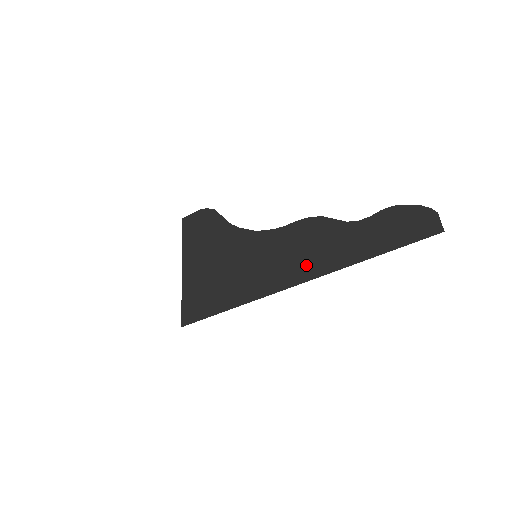
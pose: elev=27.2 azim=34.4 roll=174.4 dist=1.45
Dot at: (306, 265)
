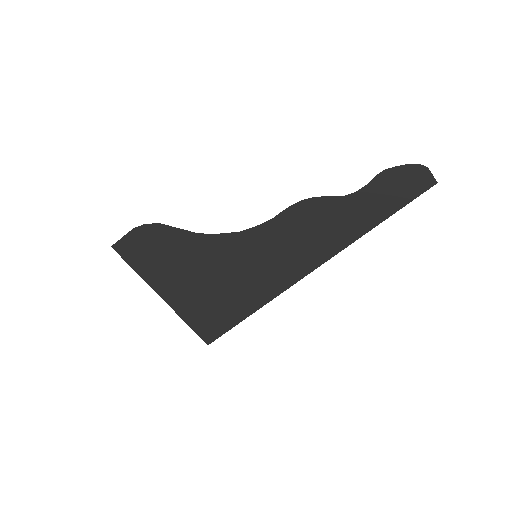
Dot at: (320, 247)
